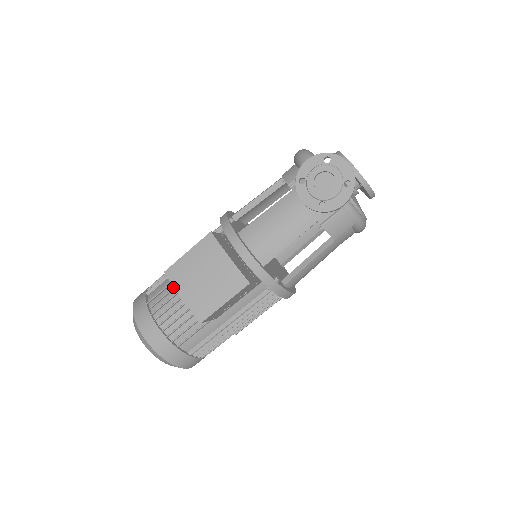
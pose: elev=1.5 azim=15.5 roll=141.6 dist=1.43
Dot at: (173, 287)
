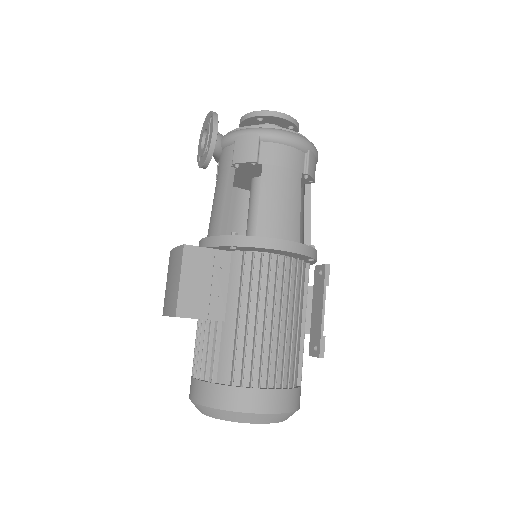
Dot at: occluded
